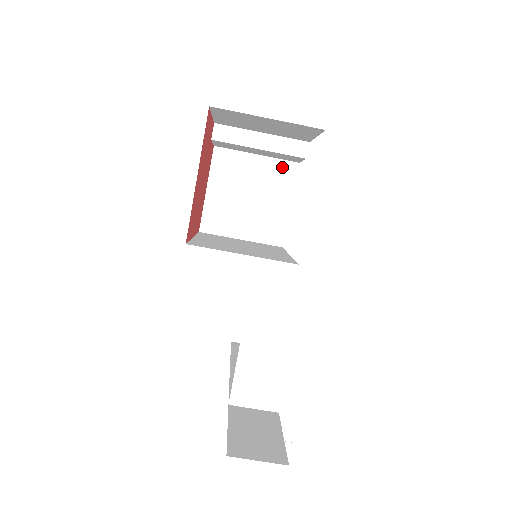
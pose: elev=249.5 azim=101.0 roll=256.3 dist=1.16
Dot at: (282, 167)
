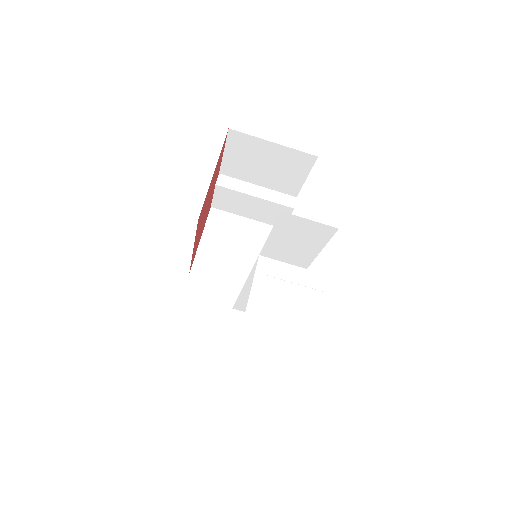
Dot at: (268, 230)
